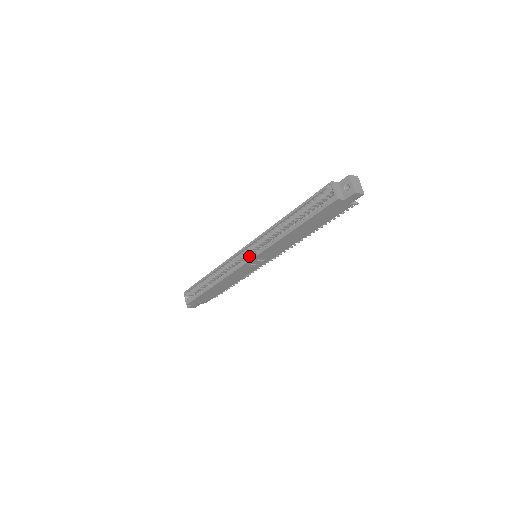
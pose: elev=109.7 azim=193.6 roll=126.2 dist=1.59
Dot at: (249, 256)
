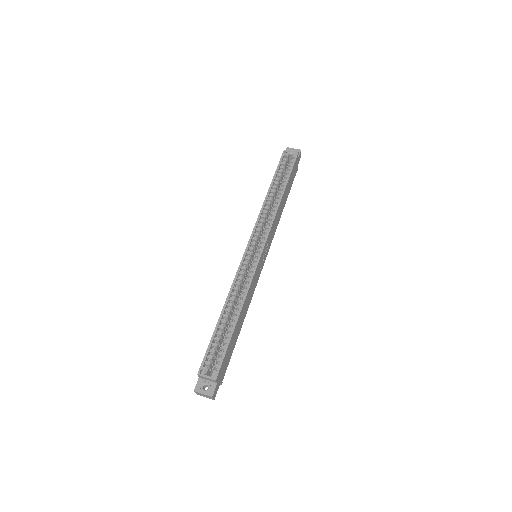
Dot at: (259, 245)
